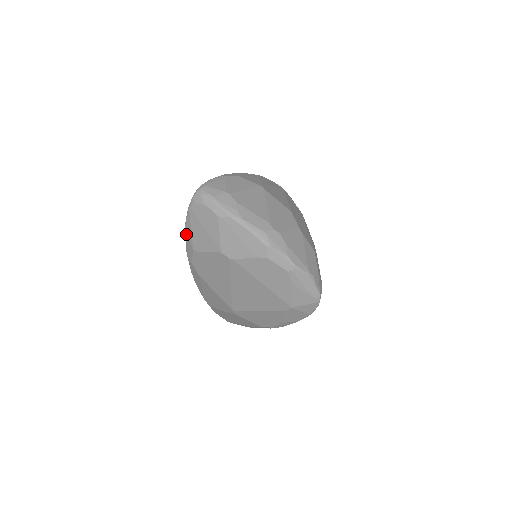
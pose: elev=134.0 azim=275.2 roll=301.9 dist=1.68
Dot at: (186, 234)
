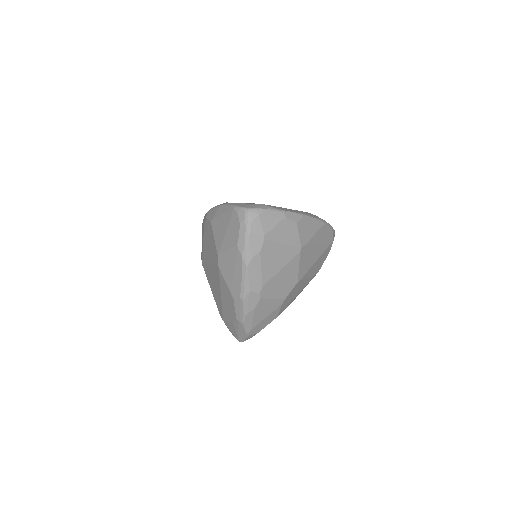
Dot at: (219, 208)
